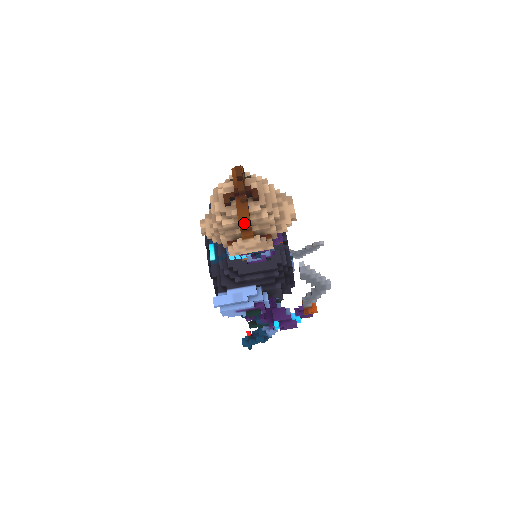
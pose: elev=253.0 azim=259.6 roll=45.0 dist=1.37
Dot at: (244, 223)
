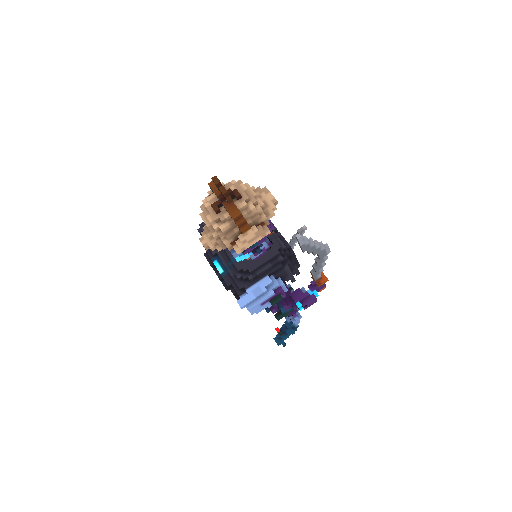
Dot at: (238, 219)
